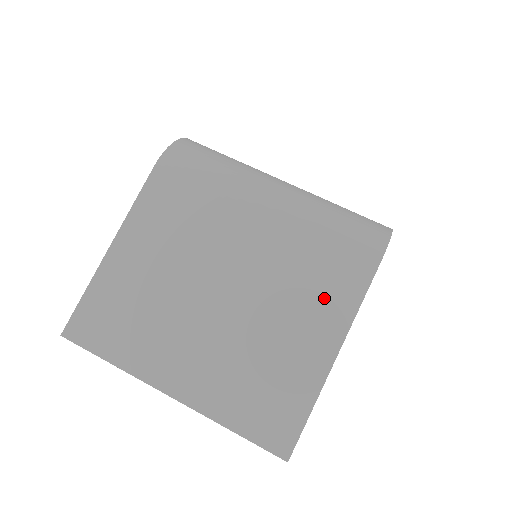
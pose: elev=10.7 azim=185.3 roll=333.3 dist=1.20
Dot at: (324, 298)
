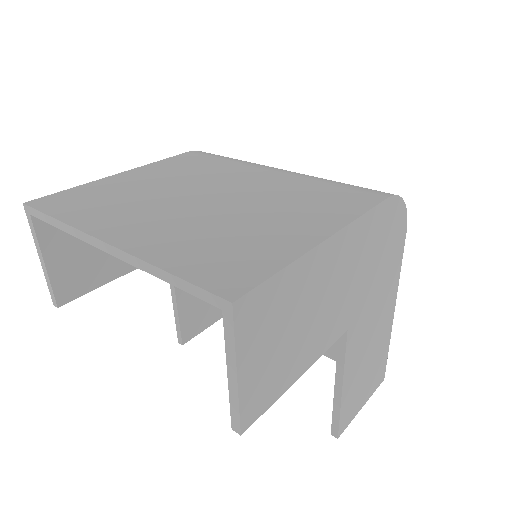
Dot at: (323, 206)
